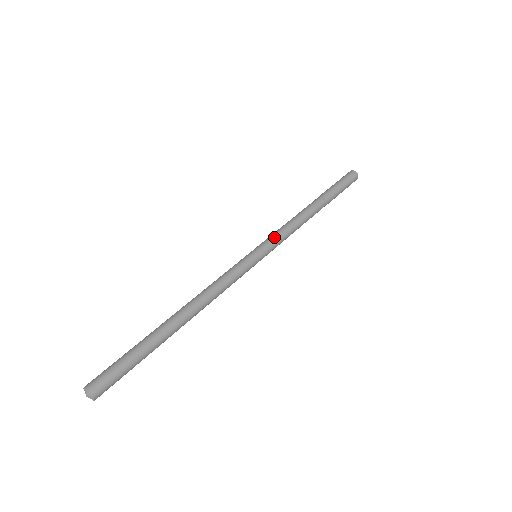
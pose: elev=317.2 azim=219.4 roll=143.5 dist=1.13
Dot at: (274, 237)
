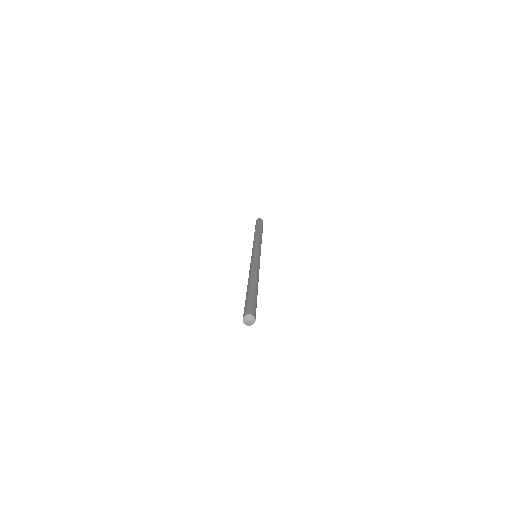
Dot at: (256, 246)
